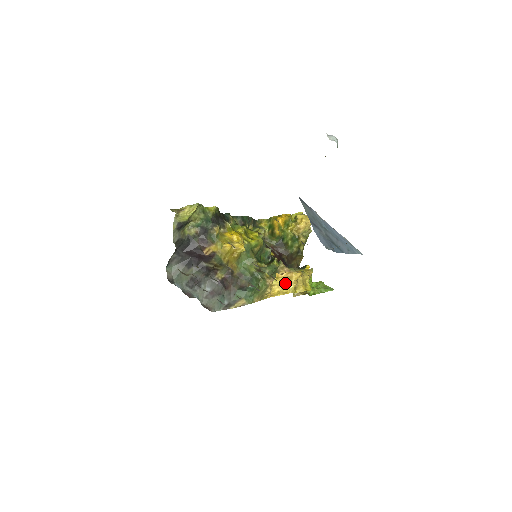
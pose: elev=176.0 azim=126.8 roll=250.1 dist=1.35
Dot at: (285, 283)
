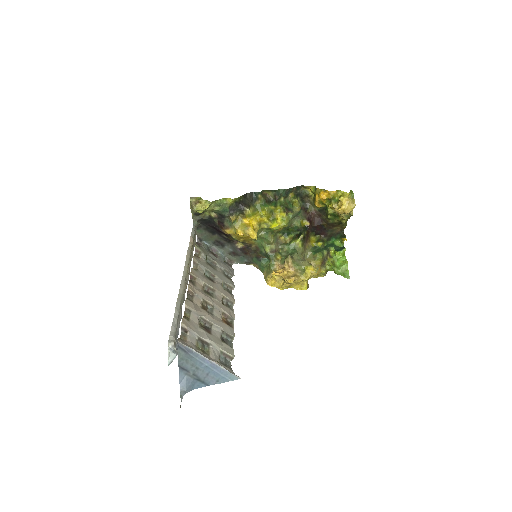
Dot at: (282, 279)
